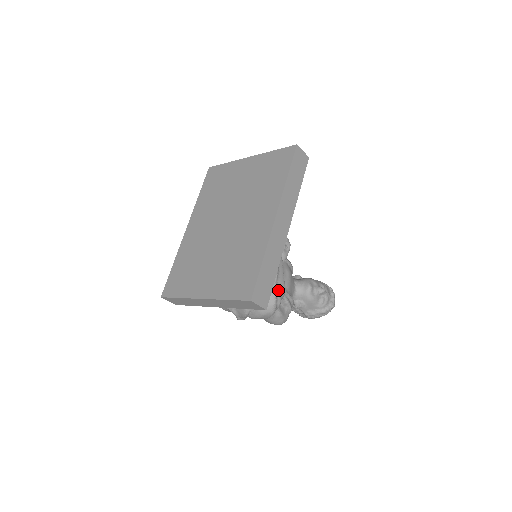
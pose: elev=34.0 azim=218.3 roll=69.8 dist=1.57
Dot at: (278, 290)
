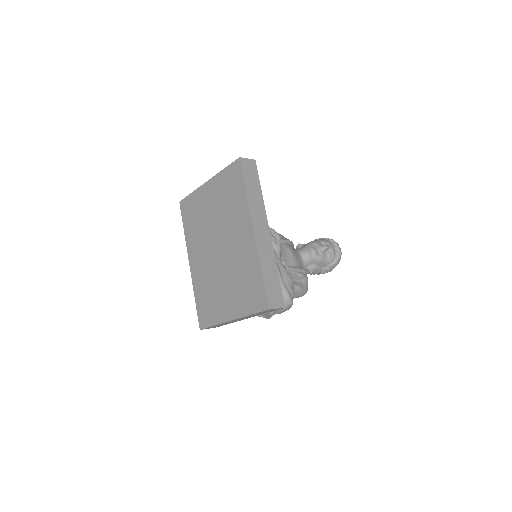
Dot at: (286, 284)
